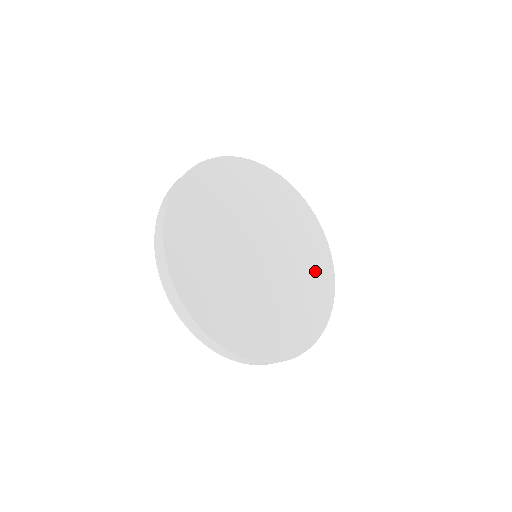
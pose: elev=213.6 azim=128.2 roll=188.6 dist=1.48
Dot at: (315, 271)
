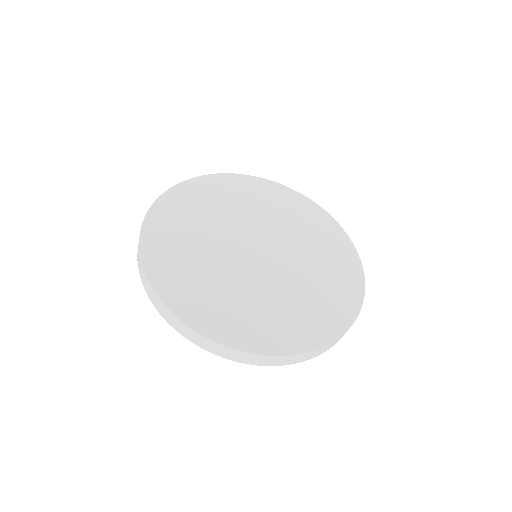
Dot at: (331, 256)
